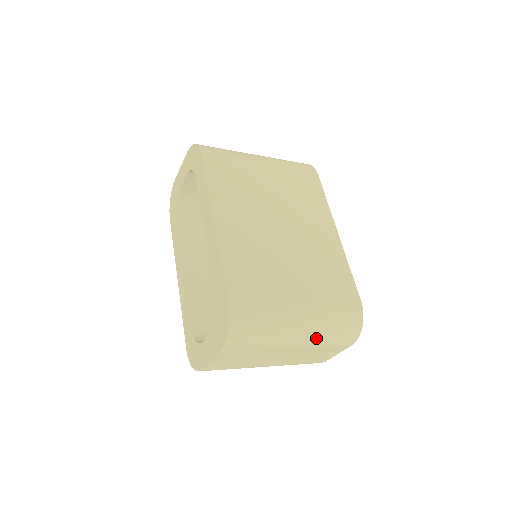
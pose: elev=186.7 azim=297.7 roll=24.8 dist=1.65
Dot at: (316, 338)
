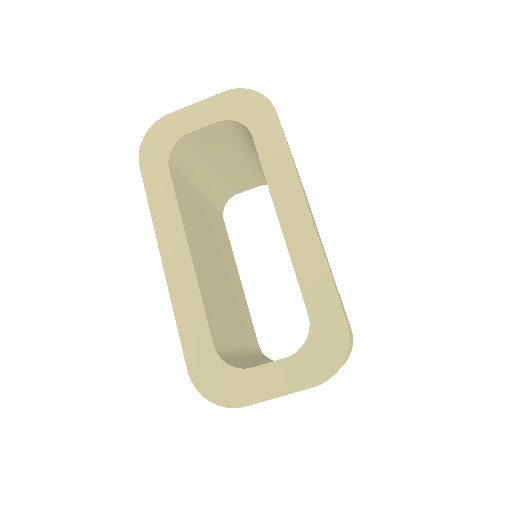
Dot at: occluded
